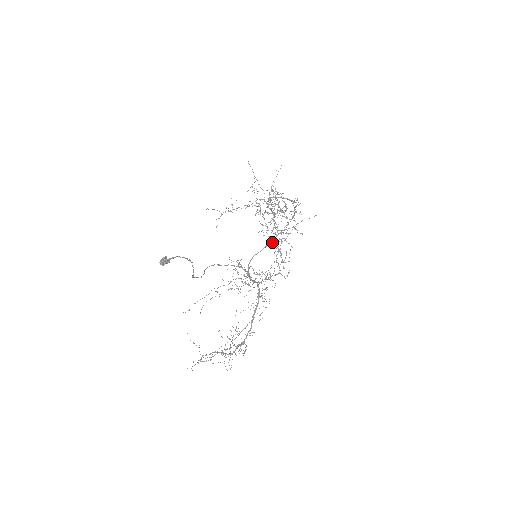
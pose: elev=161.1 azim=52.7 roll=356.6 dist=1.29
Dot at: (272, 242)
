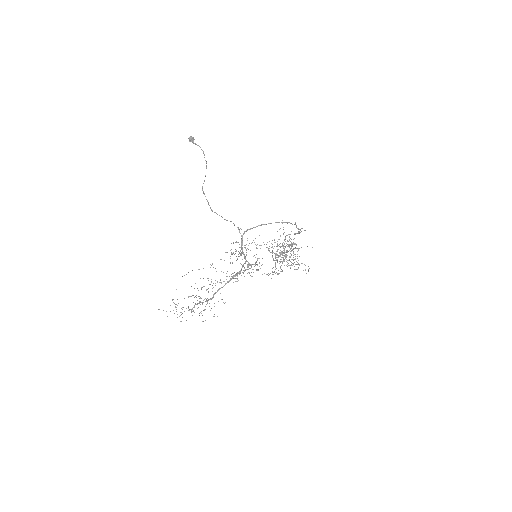
Dot at: occluded
